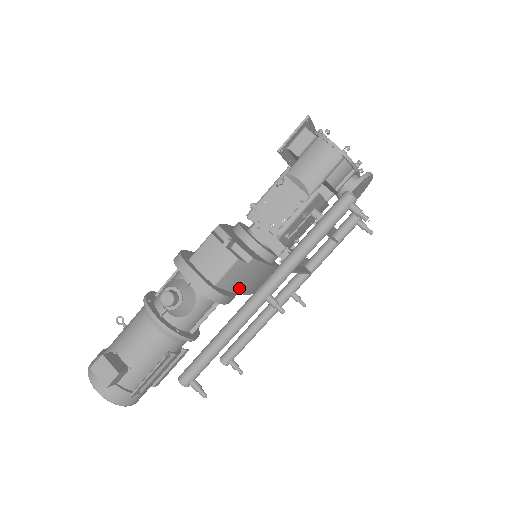
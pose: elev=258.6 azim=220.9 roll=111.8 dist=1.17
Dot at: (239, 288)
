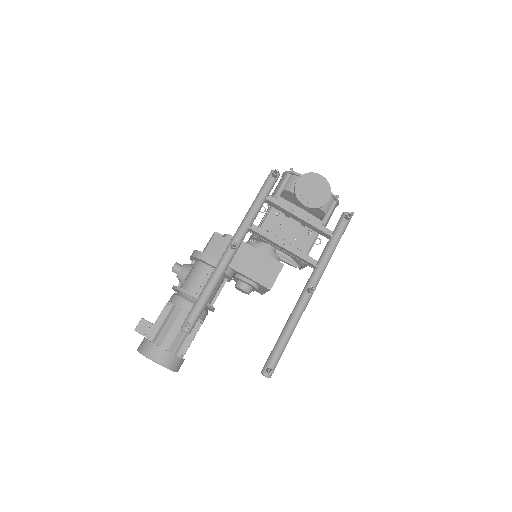
Dot at: occluded
